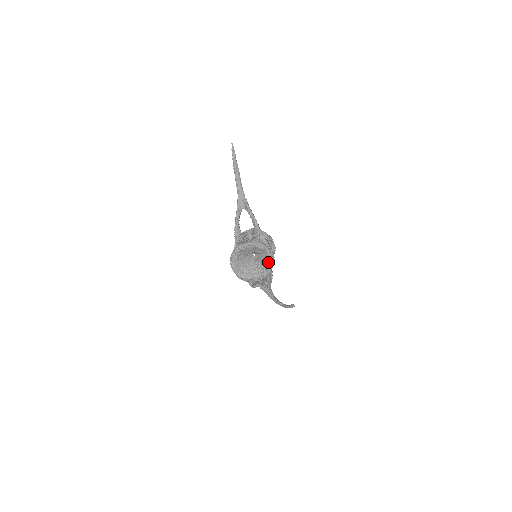
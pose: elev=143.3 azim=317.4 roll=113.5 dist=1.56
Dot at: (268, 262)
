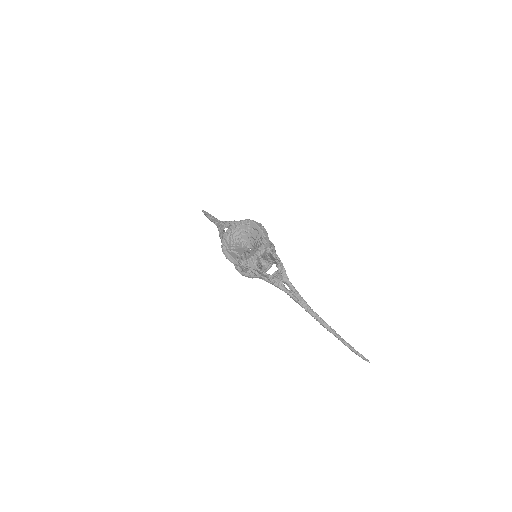
Dot at: (259, 232)
